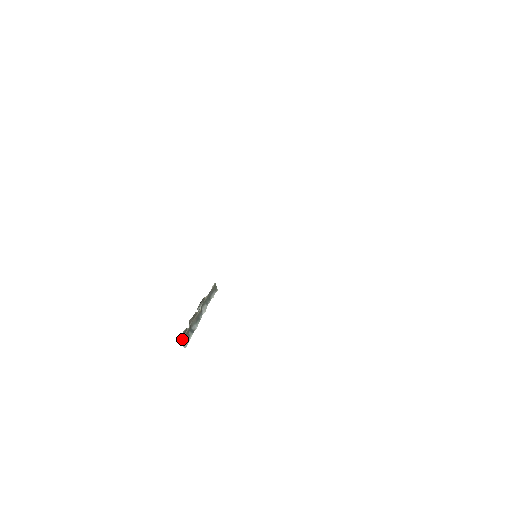
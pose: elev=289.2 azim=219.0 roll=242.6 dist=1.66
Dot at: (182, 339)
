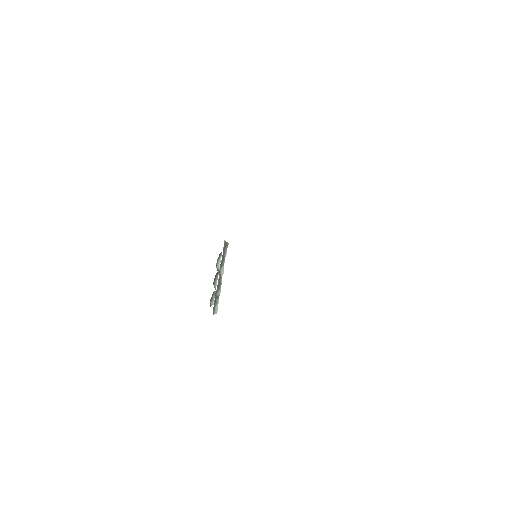
Dot at: occluded
